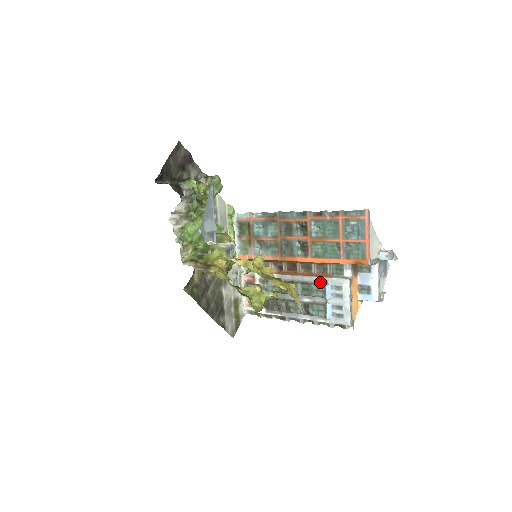
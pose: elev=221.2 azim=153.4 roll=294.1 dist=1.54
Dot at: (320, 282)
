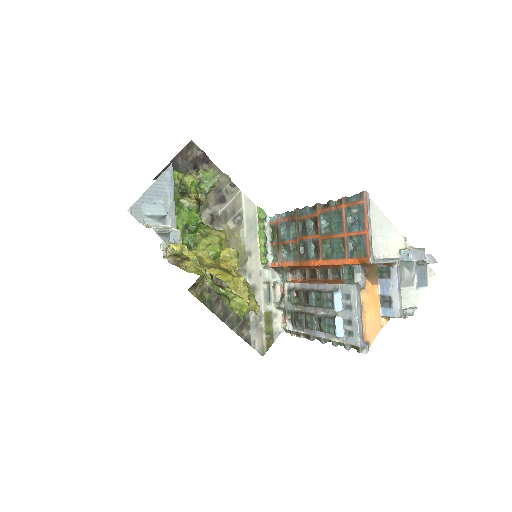
Dot at: (332, 290)
